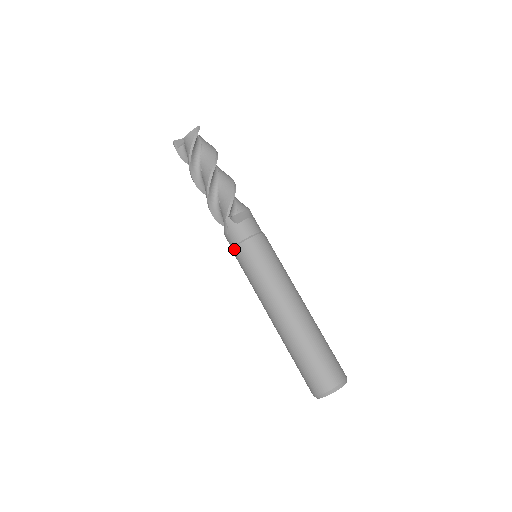
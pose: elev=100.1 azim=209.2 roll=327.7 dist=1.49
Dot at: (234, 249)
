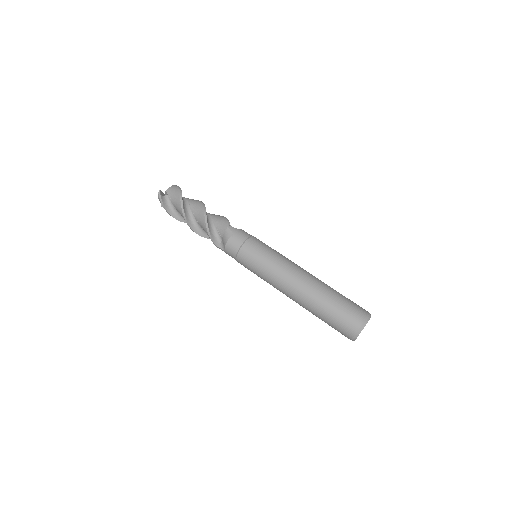
Dot at: (243, 245)
